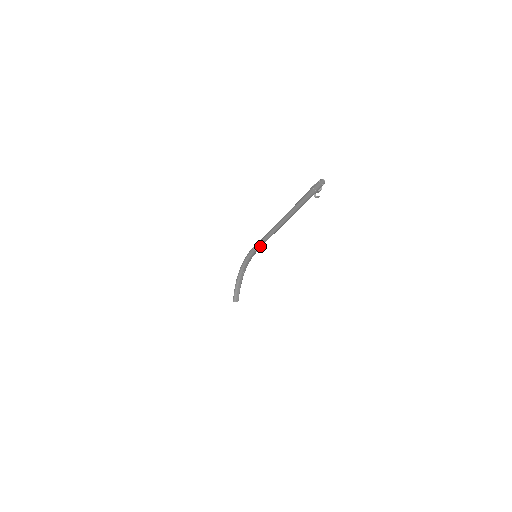
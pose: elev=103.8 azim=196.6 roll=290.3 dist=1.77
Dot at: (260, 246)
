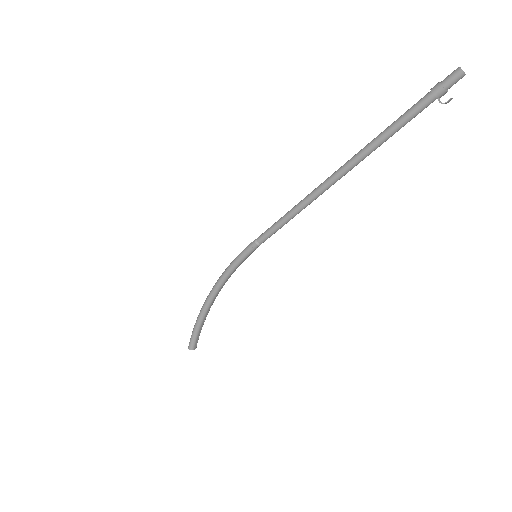
Dot at: (271, 235)
